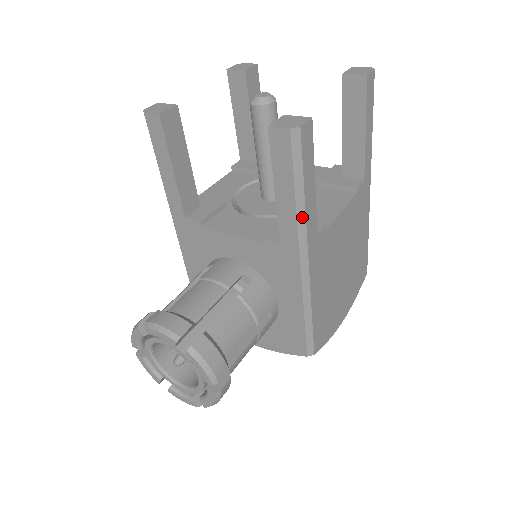
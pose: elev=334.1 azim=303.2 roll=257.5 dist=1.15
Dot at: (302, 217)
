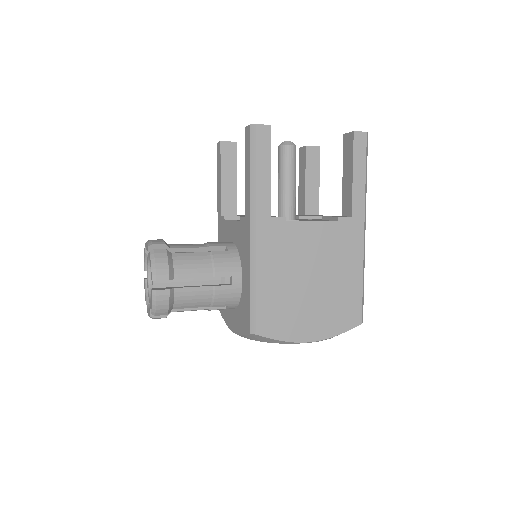
Dot at: (253, 191)
